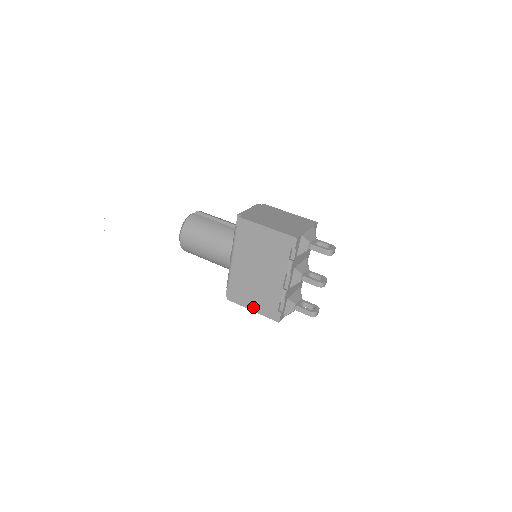
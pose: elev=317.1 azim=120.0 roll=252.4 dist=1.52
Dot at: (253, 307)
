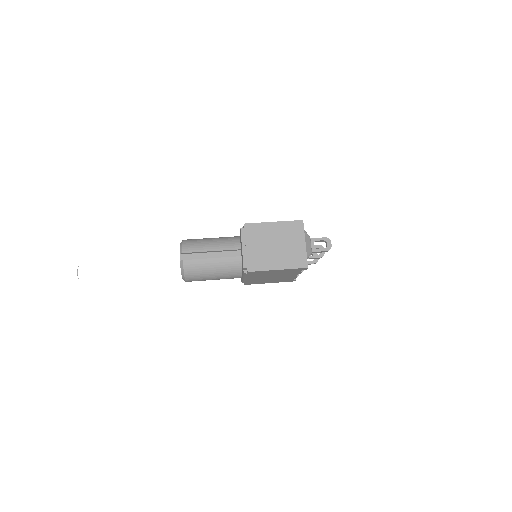
Dot at: occluded
